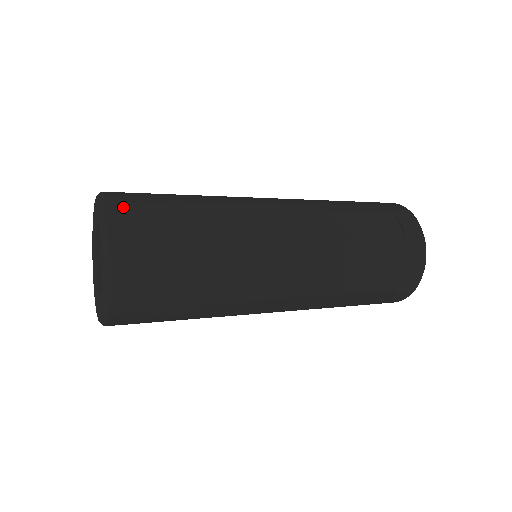
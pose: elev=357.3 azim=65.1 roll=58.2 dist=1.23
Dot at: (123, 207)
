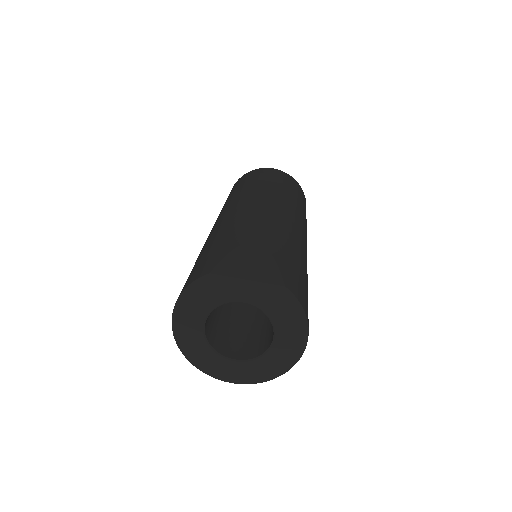
Dot at: (226, 266)
